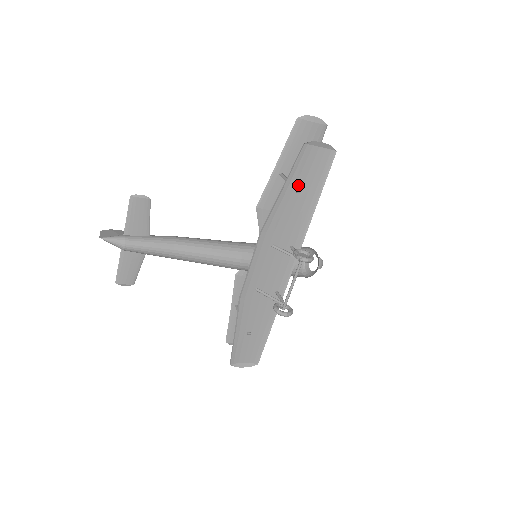
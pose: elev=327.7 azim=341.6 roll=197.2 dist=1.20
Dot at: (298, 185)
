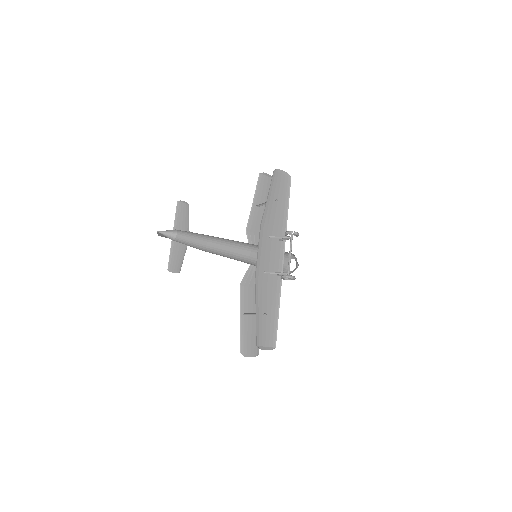
Dot at: (275, 196)
